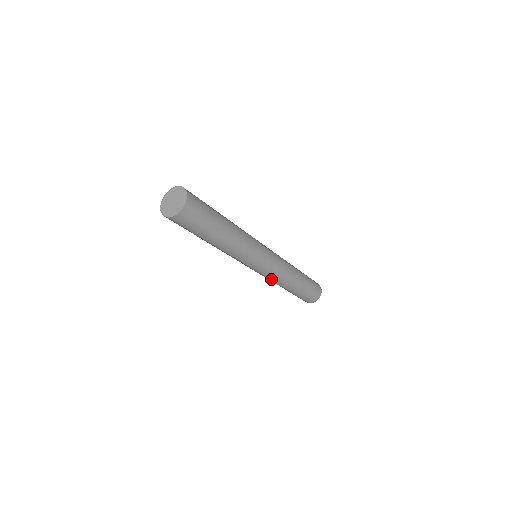
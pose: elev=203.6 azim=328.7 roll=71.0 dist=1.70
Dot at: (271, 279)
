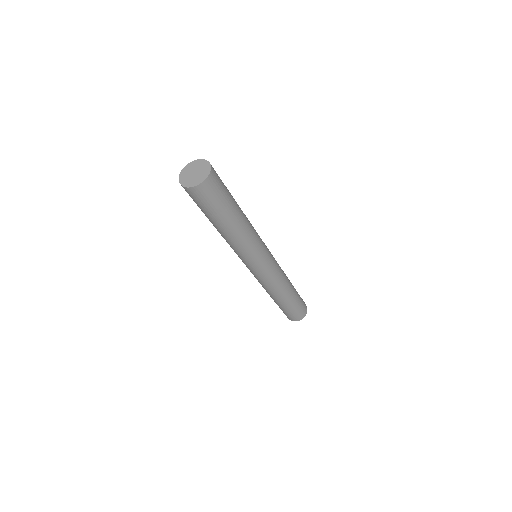
Dot at: (264, 284)
